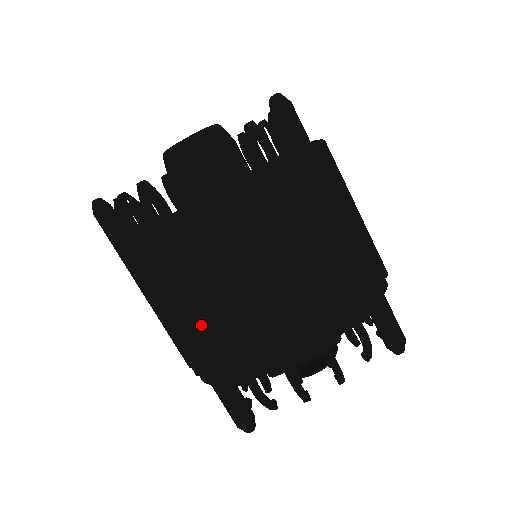
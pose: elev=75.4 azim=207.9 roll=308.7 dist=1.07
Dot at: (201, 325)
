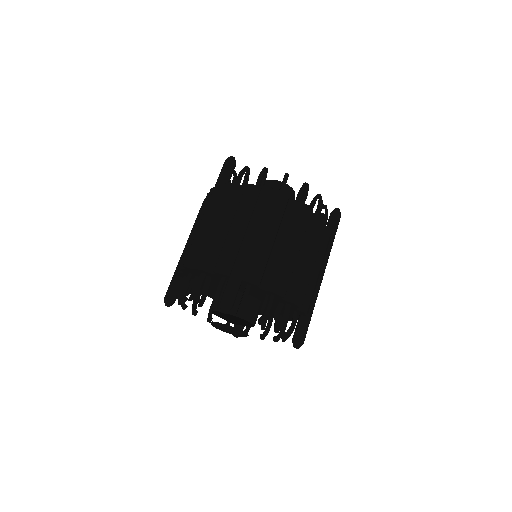
Dot at: (264, 240)
